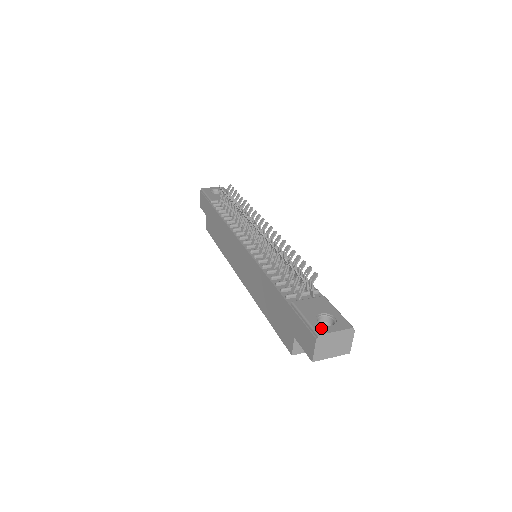
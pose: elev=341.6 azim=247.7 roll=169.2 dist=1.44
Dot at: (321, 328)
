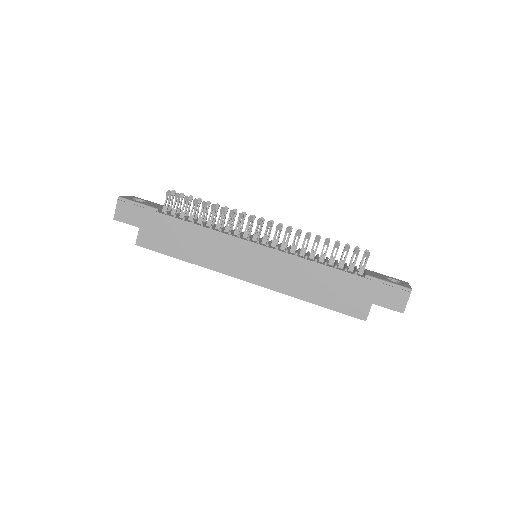
Dot at: (405, 285)
